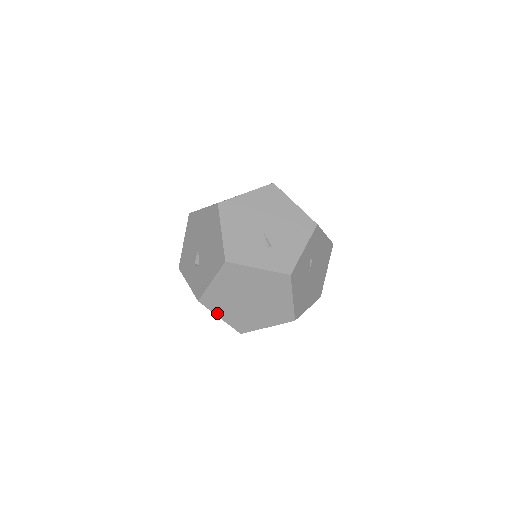
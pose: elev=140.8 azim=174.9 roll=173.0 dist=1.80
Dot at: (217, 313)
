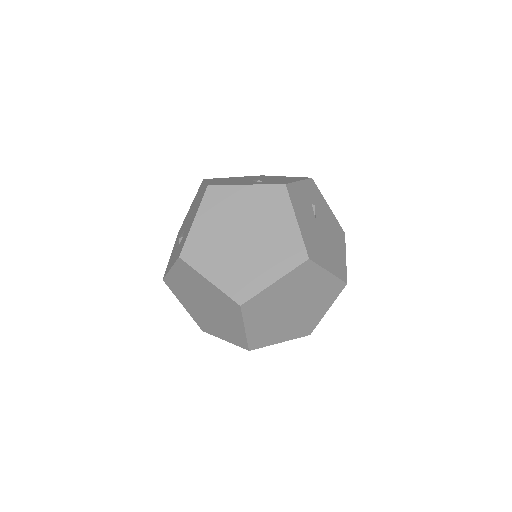
Dot at: (204, 273)
